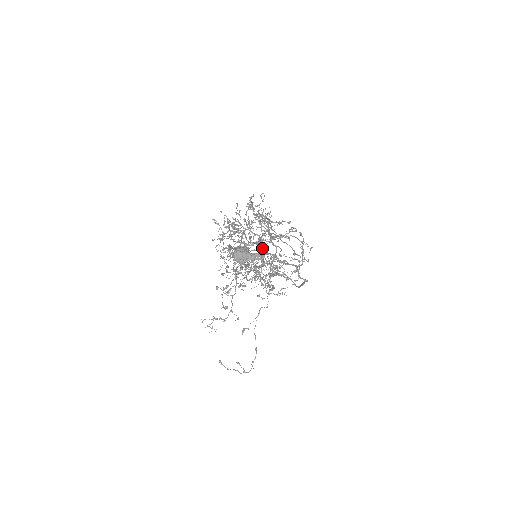
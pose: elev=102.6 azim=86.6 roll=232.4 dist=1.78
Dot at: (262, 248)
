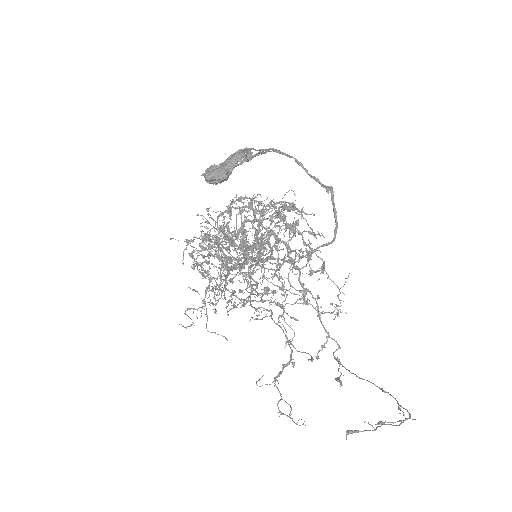
Dot at: occluded
